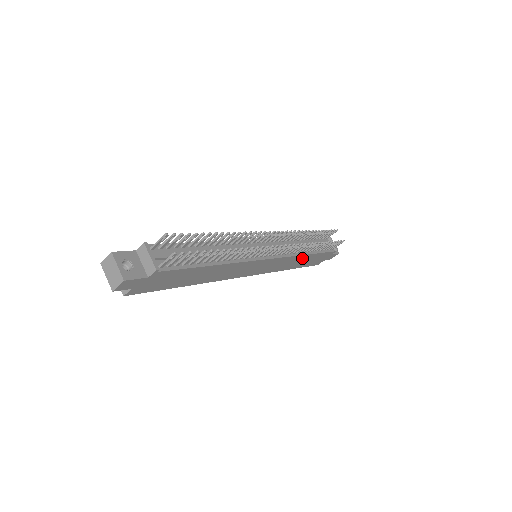
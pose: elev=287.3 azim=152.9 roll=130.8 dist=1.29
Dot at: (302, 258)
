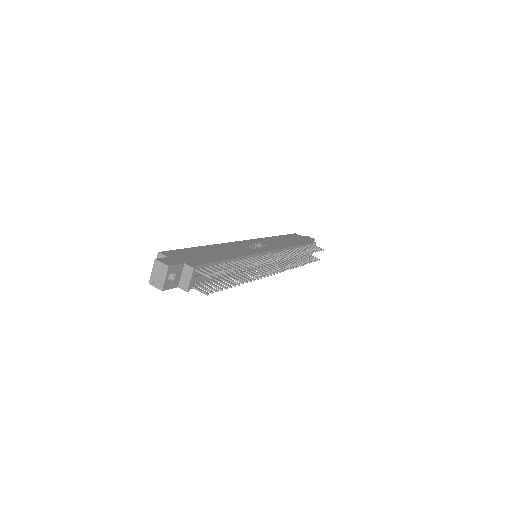
Dot at: occluded
